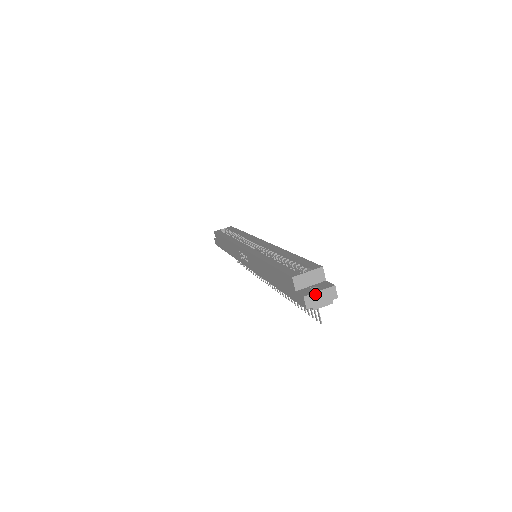
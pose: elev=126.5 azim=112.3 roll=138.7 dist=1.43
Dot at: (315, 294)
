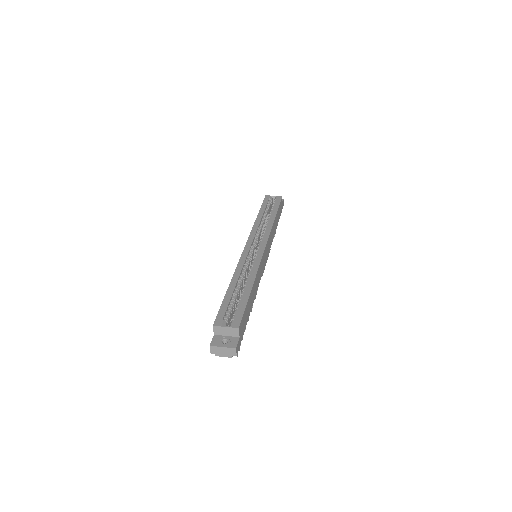
Dot at: (219, 347)
